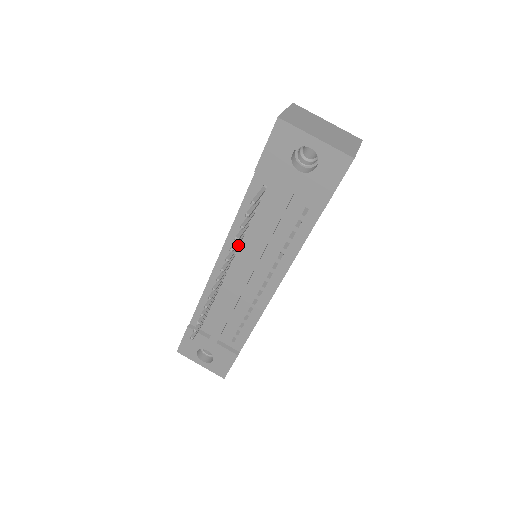
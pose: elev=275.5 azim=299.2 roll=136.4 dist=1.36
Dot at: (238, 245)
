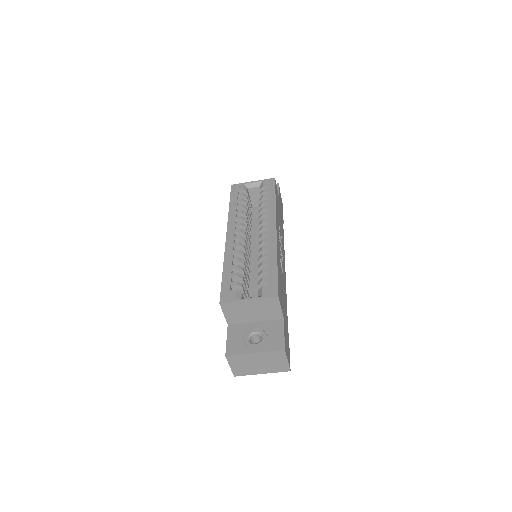
Dot at: occluded
